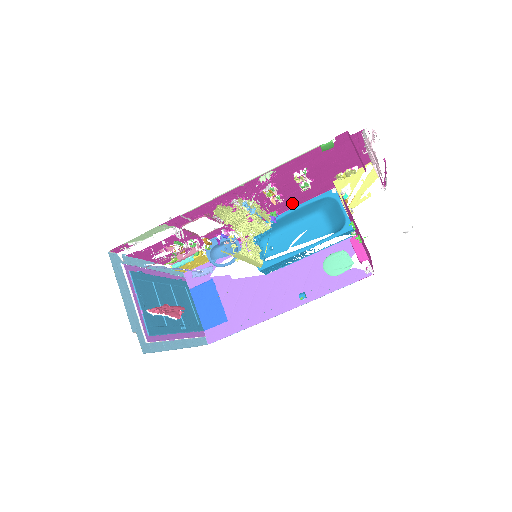
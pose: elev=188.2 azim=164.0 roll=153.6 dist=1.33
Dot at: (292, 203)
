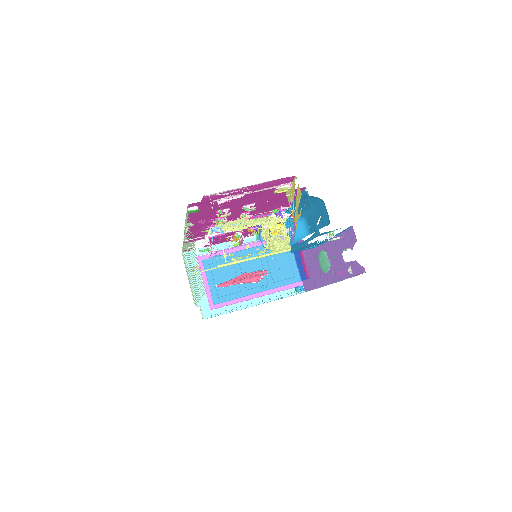
Dot at: (282, 203)
